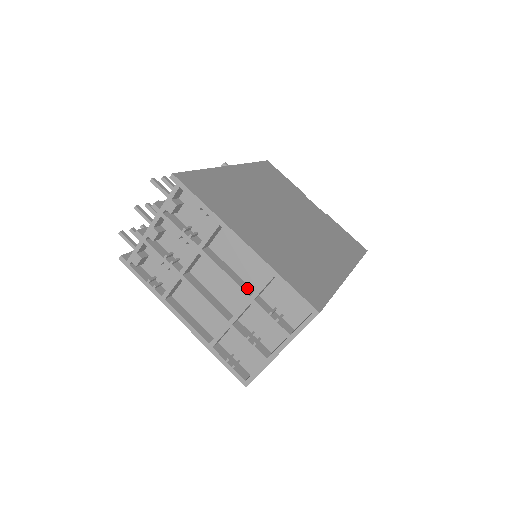
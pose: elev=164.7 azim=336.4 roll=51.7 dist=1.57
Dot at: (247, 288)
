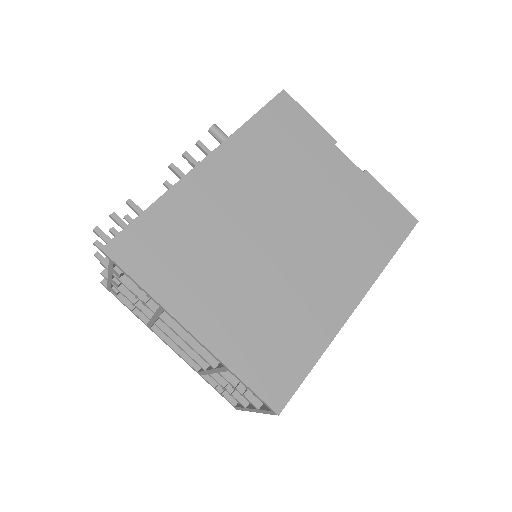
Dot at: occluded
